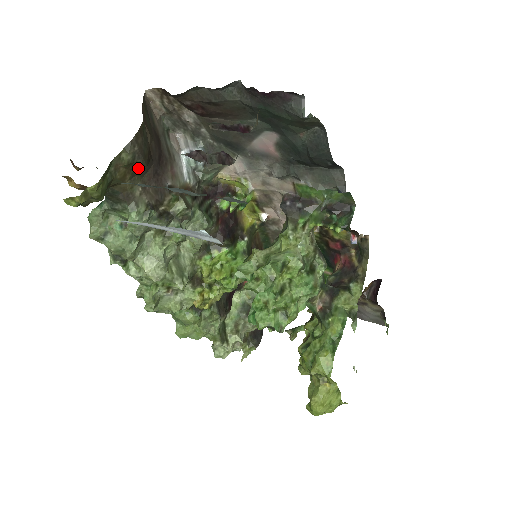
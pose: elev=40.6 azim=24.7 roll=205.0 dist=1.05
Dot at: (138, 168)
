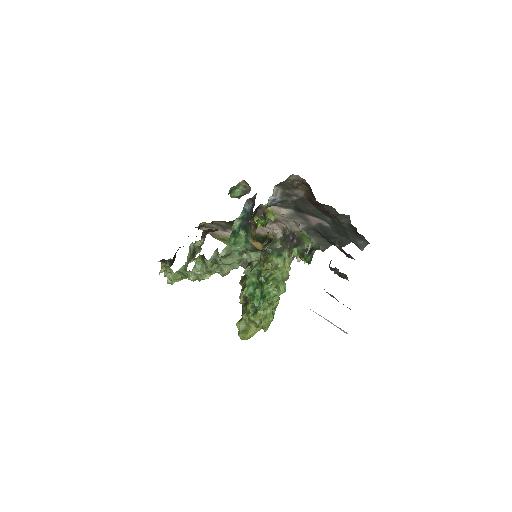
Dot at: occluded
